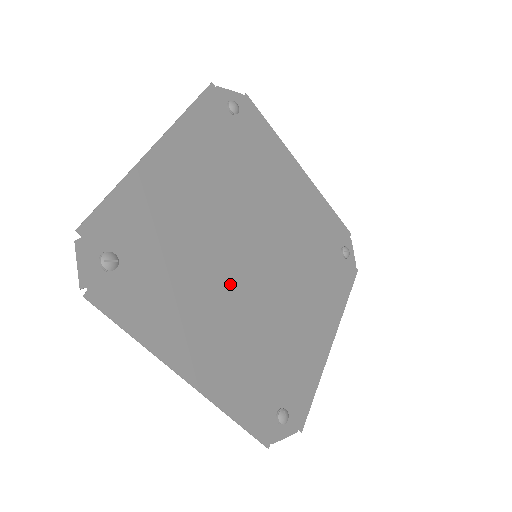
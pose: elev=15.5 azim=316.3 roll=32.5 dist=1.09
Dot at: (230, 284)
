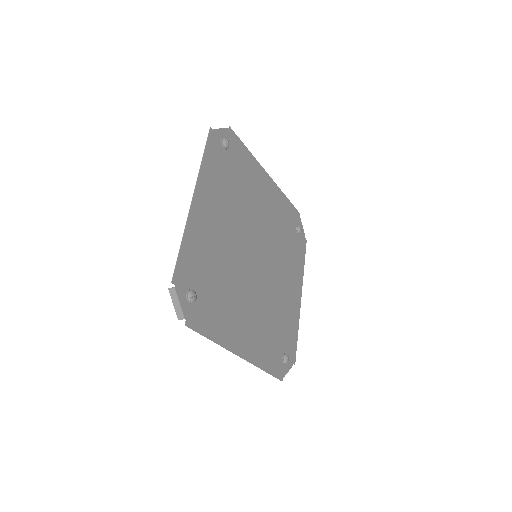
Dot at: (248, 283)
